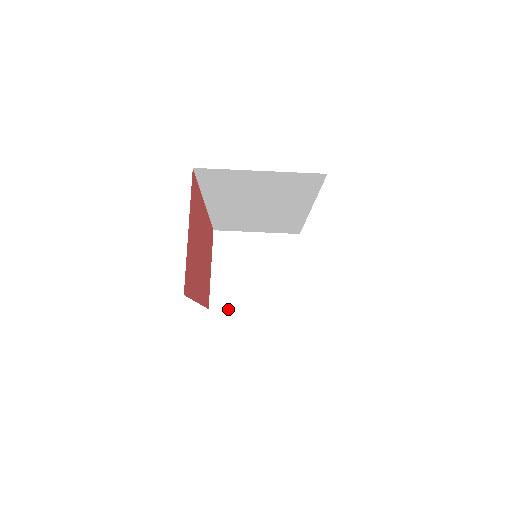
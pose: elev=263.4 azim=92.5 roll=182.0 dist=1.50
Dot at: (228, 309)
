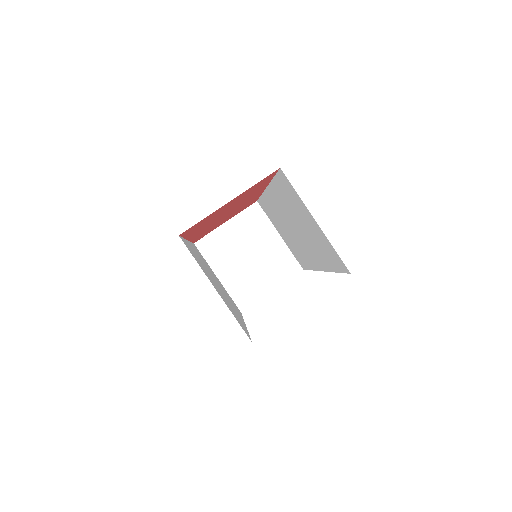
Dot at: (205, 258)
